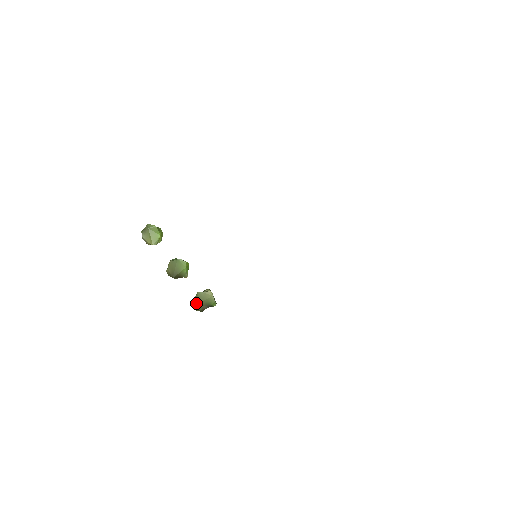
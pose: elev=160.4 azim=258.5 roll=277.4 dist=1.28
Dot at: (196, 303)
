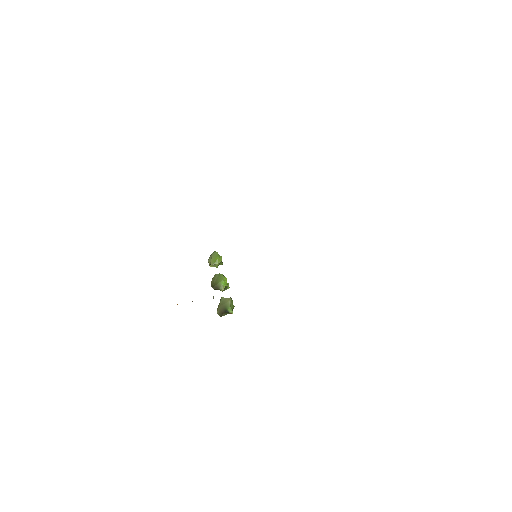
Dot at: (218, 307)
